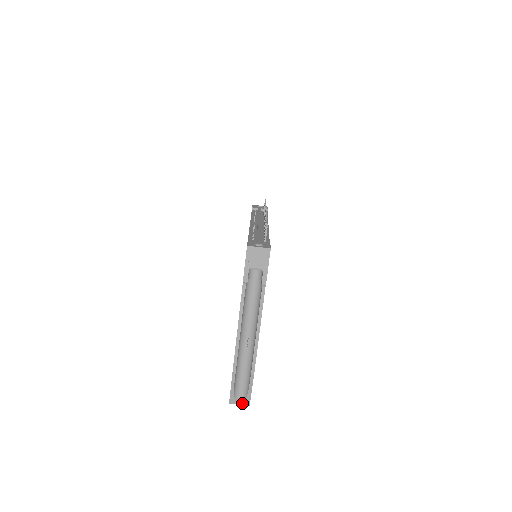
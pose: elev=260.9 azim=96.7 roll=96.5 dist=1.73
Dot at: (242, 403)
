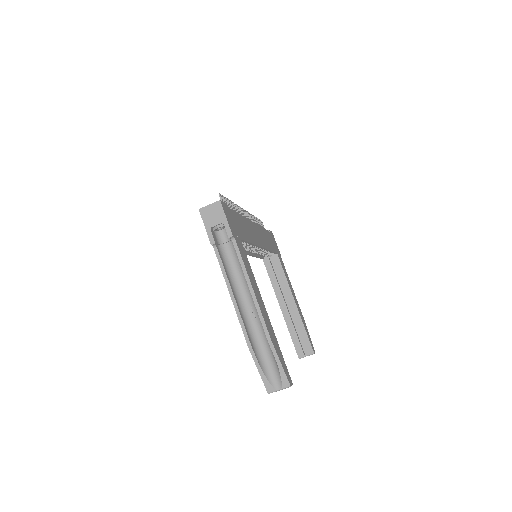
Dot at: (281, 386)
